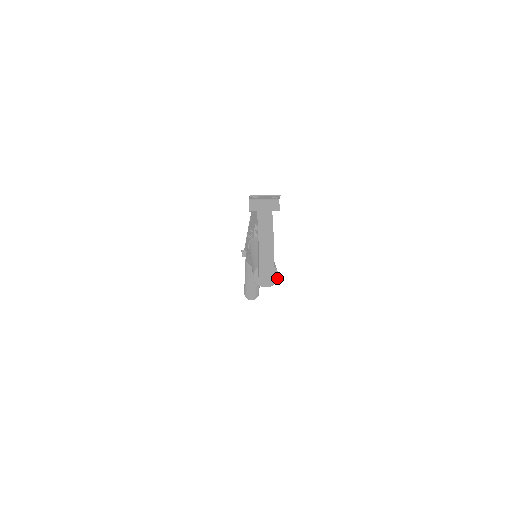
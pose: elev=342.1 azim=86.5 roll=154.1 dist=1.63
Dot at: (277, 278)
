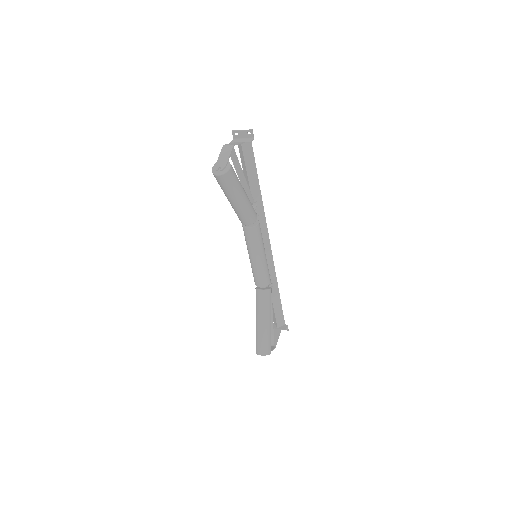
Dot at: (229, 169)
